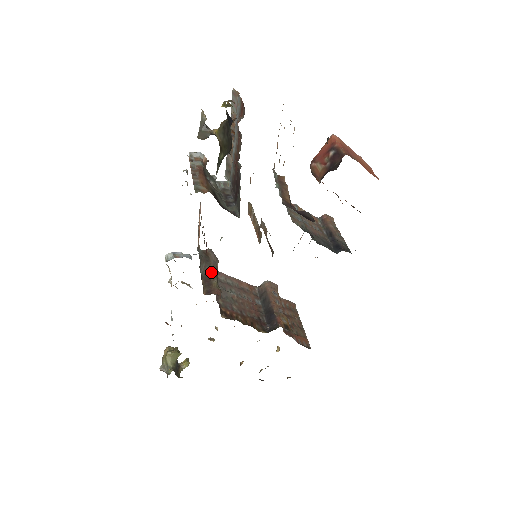
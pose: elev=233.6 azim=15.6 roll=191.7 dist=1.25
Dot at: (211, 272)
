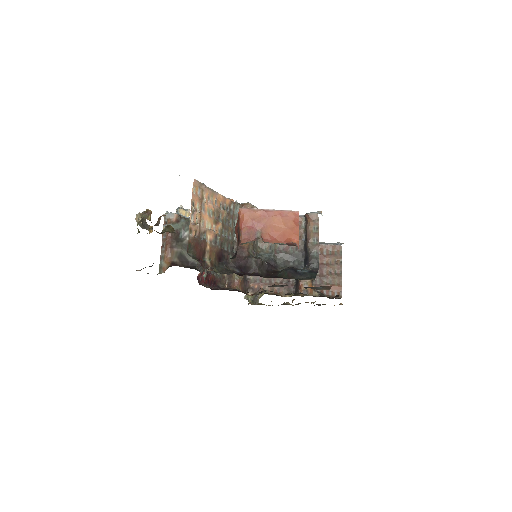
Dot at: occluded
